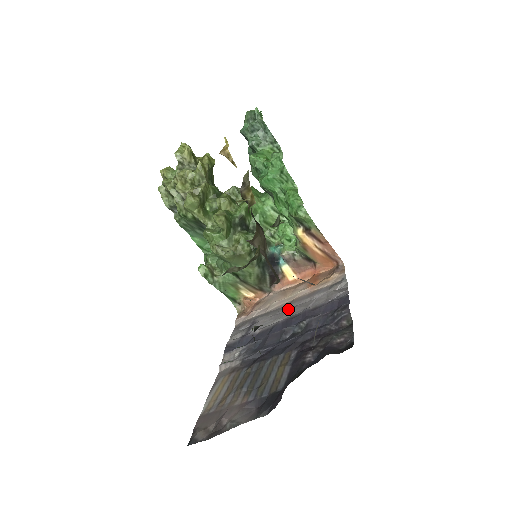
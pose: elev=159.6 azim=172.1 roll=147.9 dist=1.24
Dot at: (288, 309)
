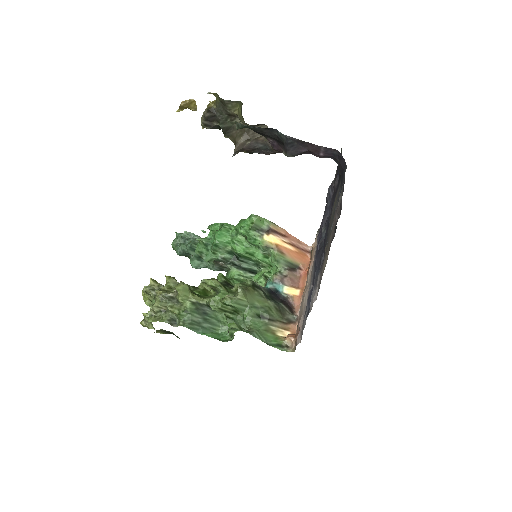
Dot at: occluded
